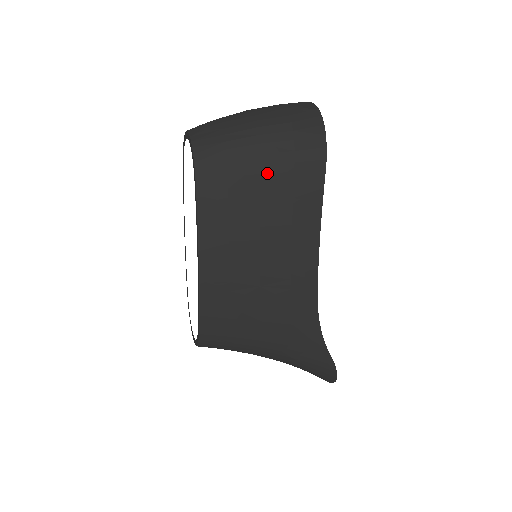
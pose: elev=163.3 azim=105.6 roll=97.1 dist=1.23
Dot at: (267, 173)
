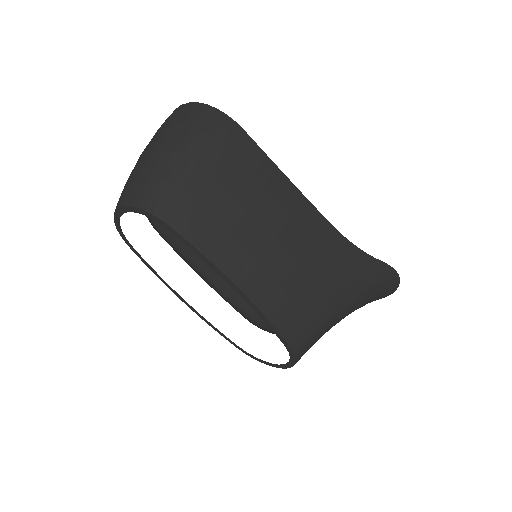
Dot at: (210, 168)
